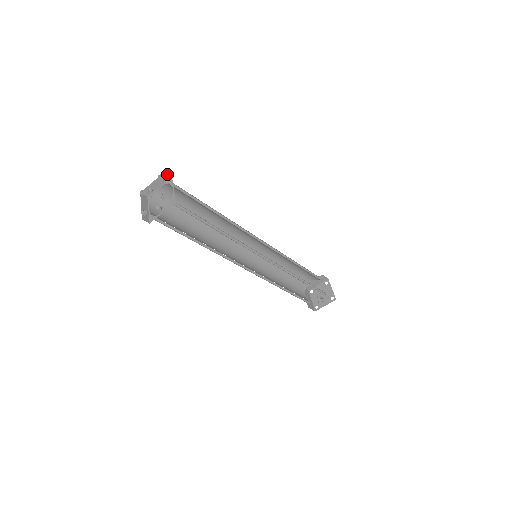
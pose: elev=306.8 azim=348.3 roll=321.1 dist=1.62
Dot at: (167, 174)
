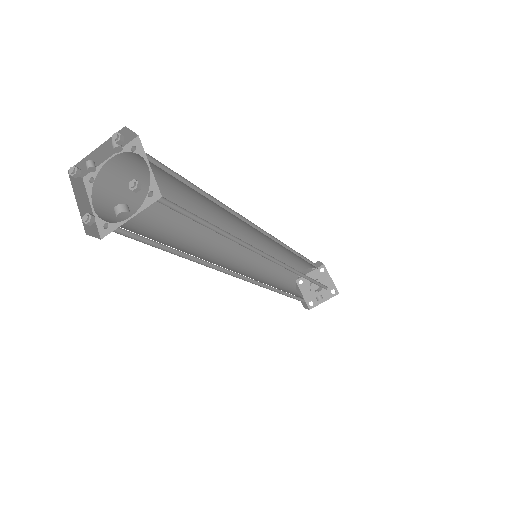
Dot at: (129, 131)
